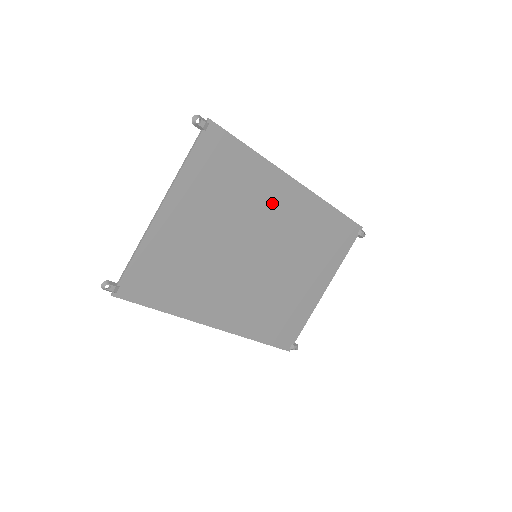
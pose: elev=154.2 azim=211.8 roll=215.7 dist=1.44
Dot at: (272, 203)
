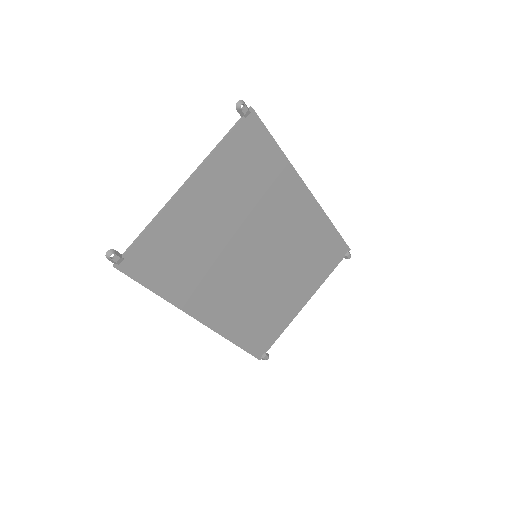
Dot at: (283, 206)
